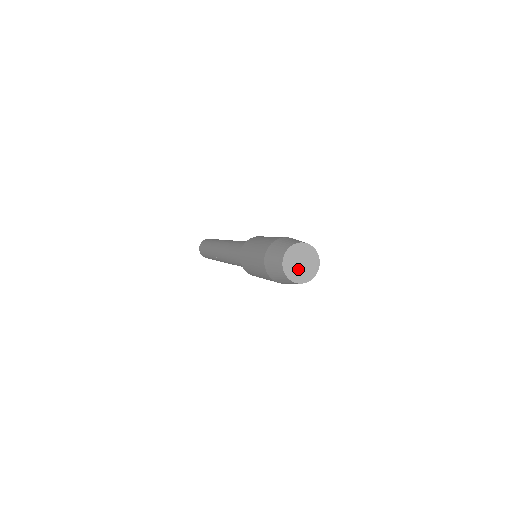
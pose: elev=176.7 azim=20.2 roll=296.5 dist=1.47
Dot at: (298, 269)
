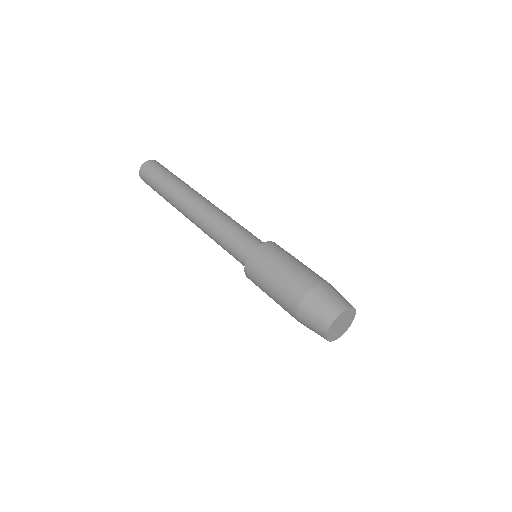
Dot at: (340, 329)
